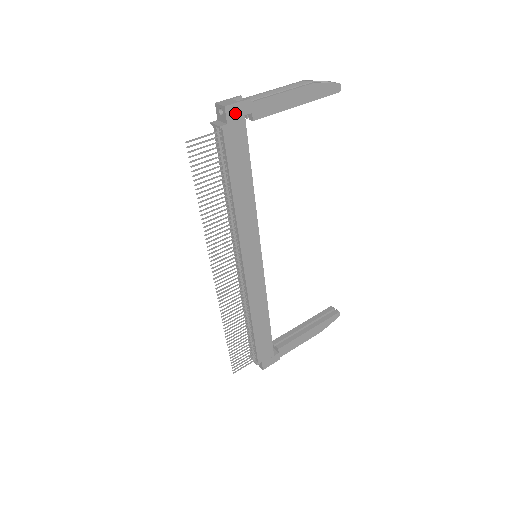
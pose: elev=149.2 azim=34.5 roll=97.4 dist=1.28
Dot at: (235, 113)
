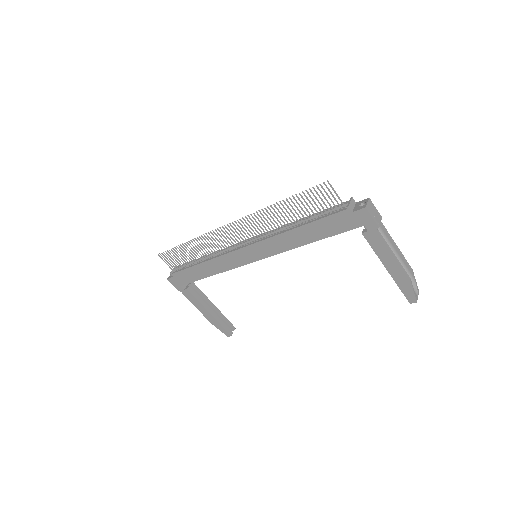
Dot at: (363, 217)
